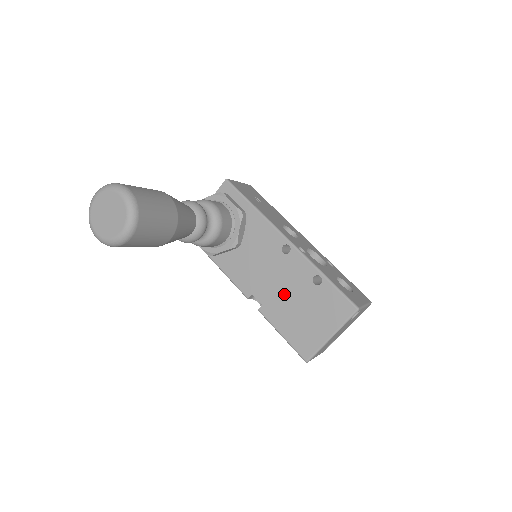
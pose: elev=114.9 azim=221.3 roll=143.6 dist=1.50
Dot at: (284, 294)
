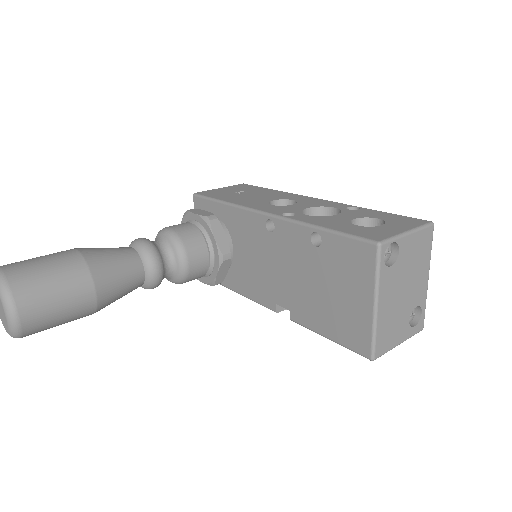
Dot at: (299, 282)
